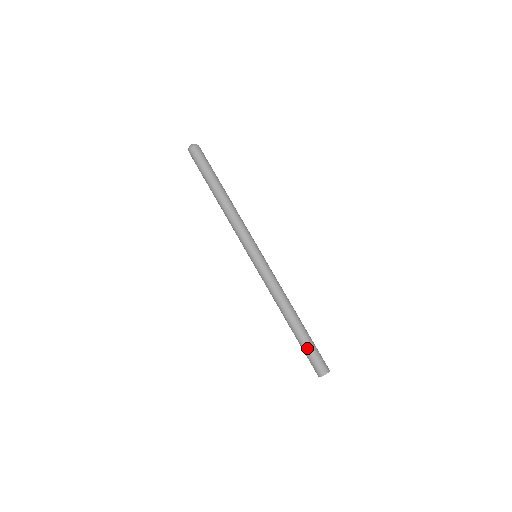
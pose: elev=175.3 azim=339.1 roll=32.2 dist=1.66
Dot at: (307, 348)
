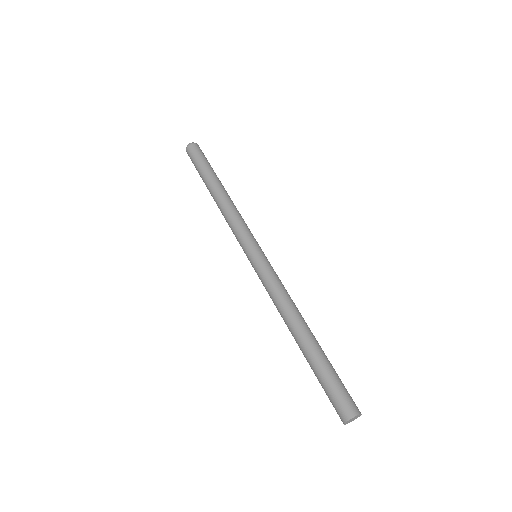
Dot at: (319, 379)
